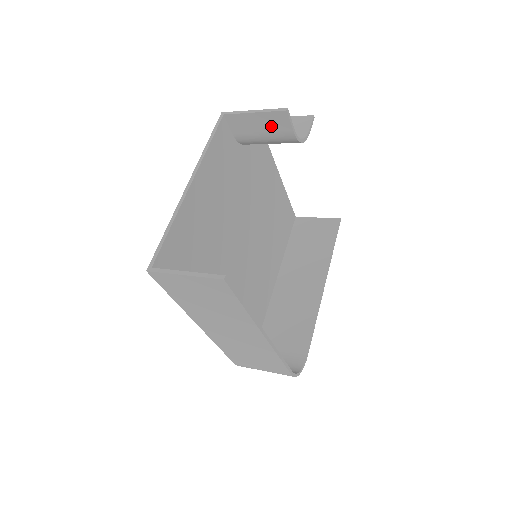
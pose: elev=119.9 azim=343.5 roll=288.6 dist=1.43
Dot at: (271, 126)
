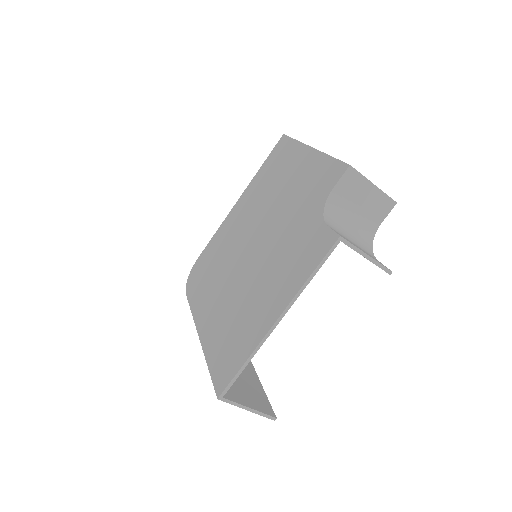
Dot at: occluded
